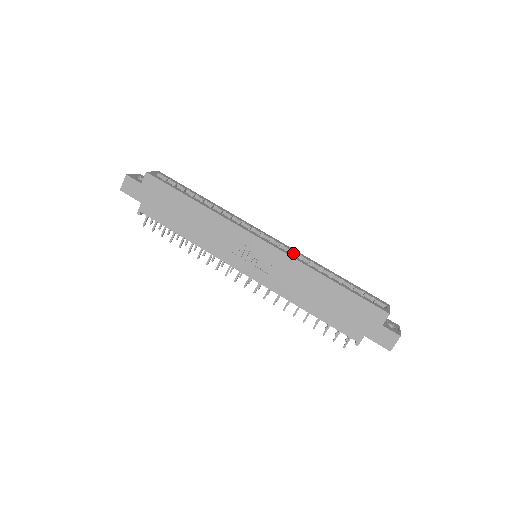
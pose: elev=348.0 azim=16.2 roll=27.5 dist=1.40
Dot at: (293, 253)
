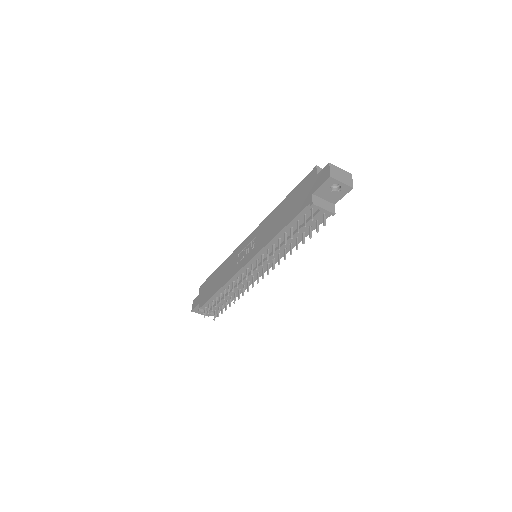
Dot at: occluded
